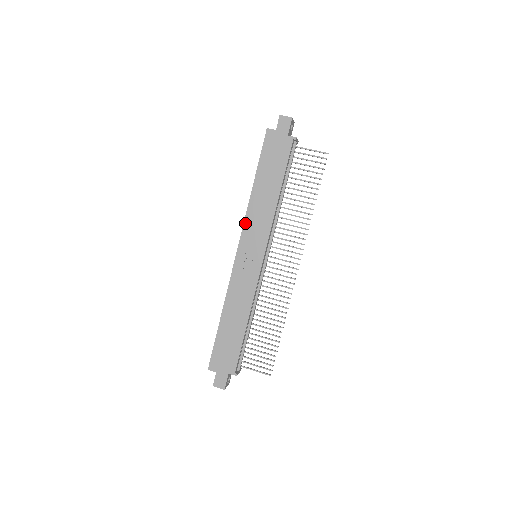
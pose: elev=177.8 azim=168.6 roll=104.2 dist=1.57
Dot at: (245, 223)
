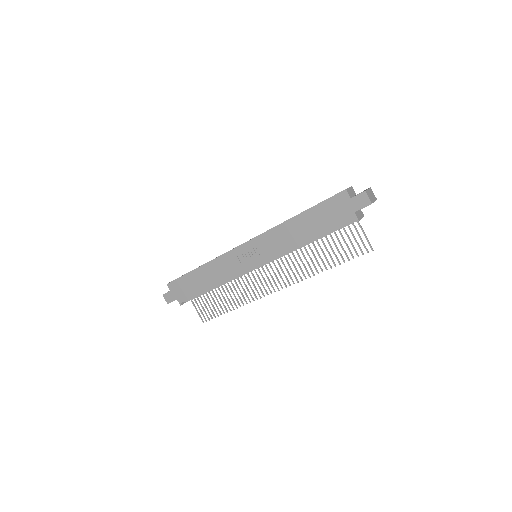
Dot at: (266, 233)
